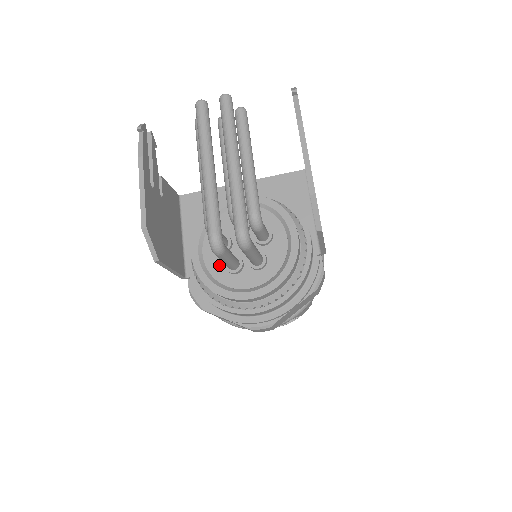
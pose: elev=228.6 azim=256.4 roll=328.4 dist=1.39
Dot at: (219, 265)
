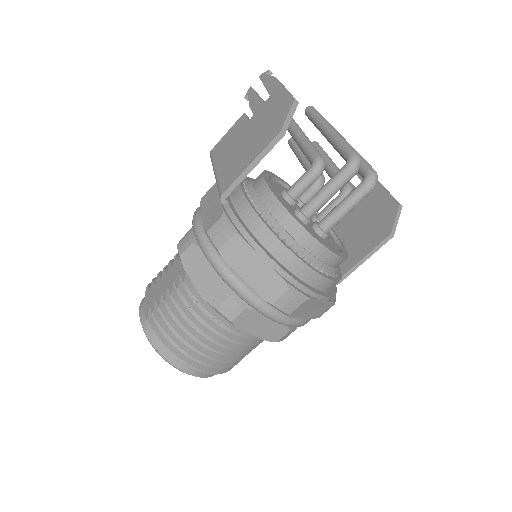
Dot at: (288, 206)
